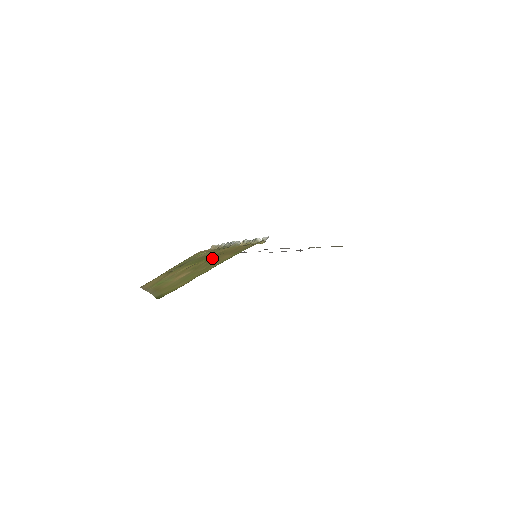
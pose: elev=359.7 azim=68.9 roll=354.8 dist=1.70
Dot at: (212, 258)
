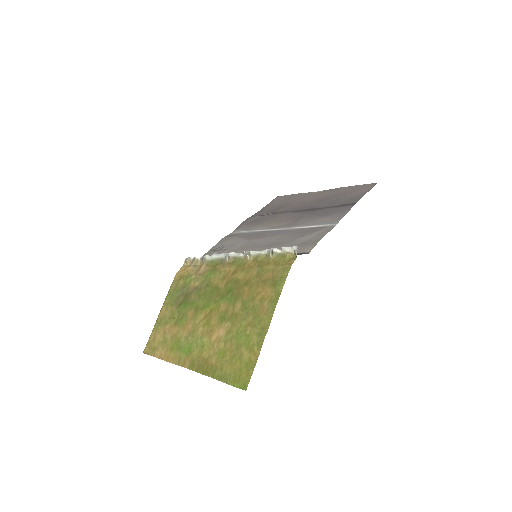
Dot at: (236, 295)
